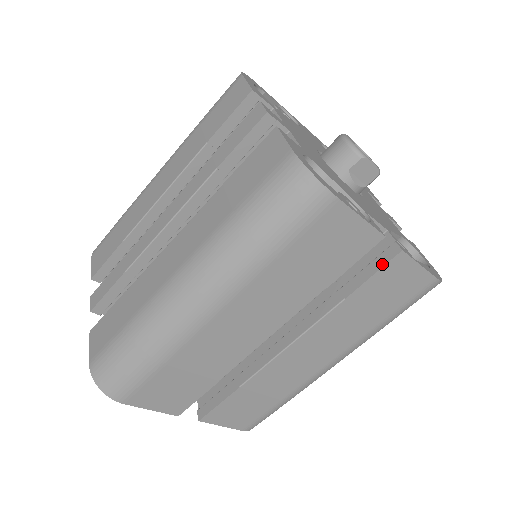
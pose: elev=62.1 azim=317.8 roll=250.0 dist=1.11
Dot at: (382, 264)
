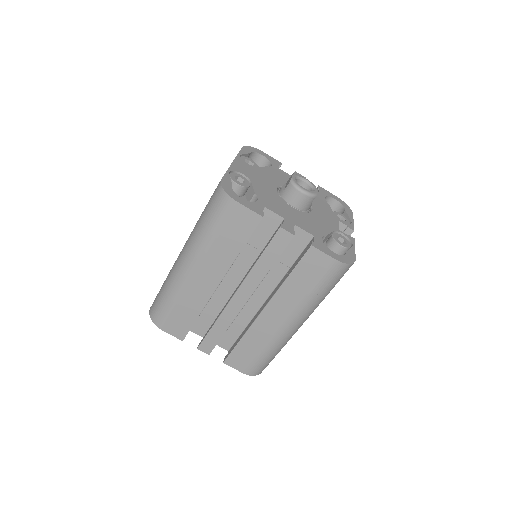
Dot at: occluded
